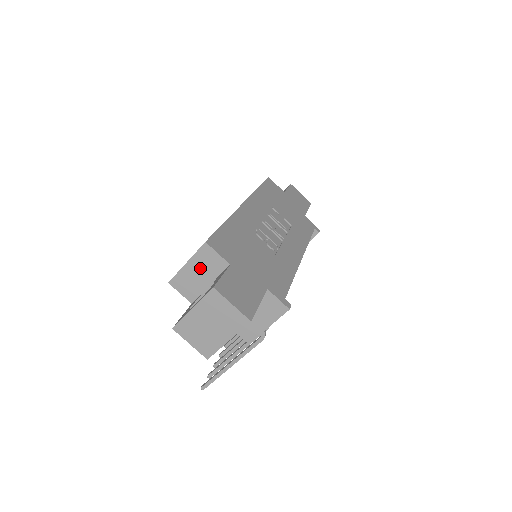
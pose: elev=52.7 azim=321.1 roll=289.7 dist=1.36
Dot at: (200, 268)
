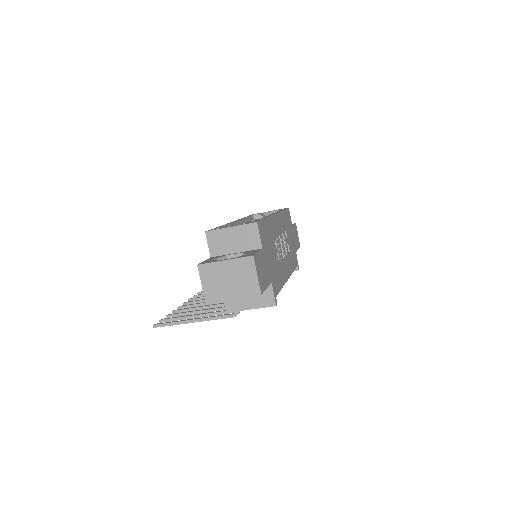
Dot at: (238, 237)
